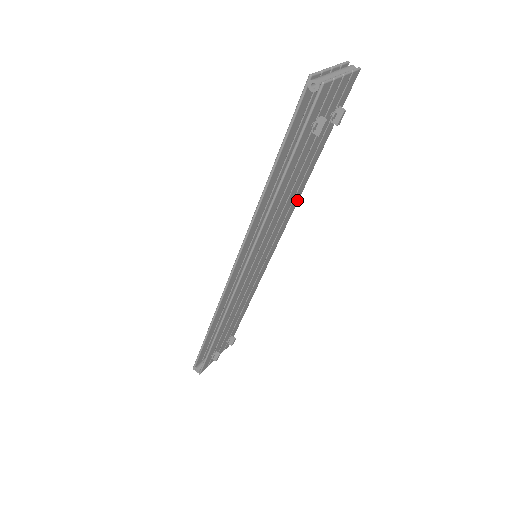
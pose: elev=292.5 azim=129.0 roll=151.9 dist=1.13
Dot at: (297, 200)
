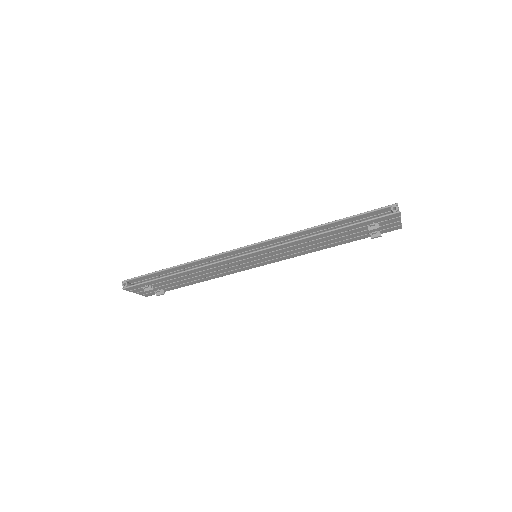
Dot at: (307, 253)
